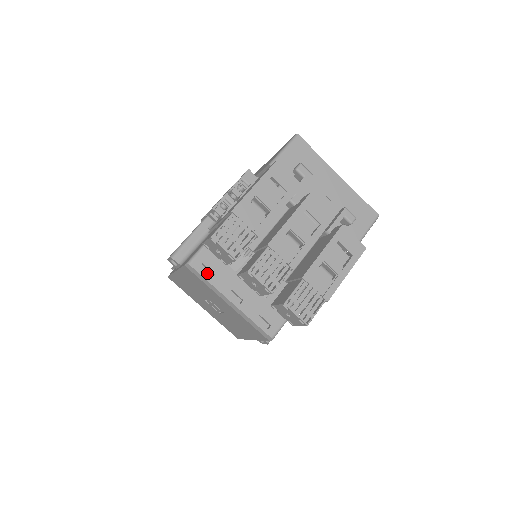
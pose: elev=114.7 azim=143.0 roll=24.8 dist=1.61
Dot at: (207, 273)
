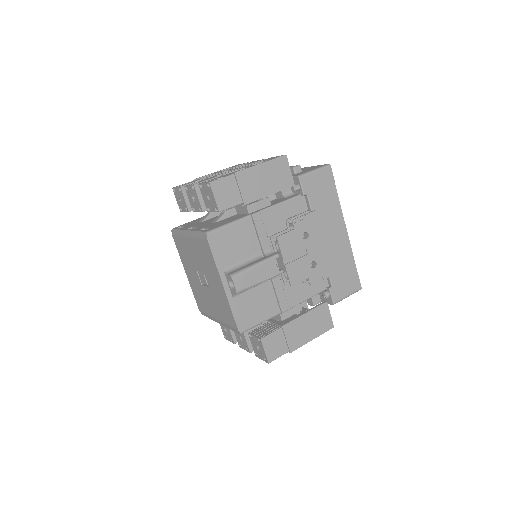
Dot at: occluded
